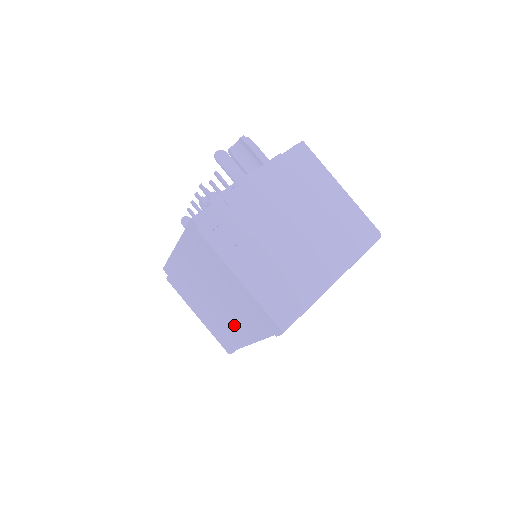
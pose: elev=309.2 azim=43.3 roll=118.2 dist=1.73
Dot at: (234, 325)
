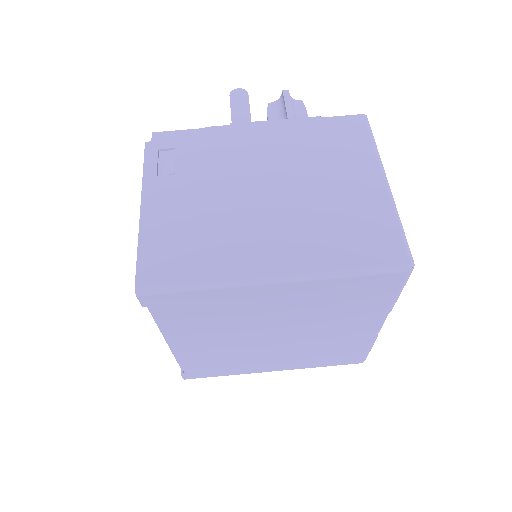
Dot at: occluded
